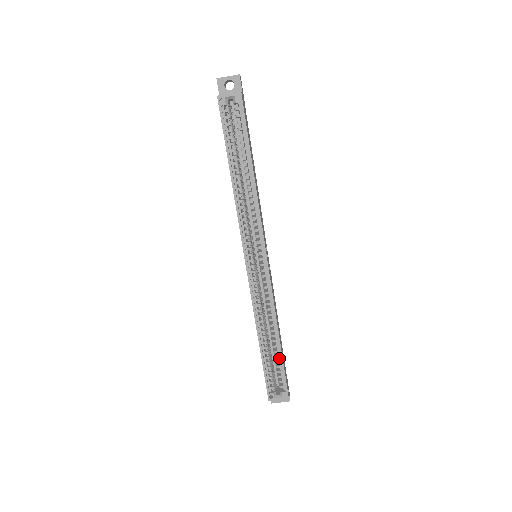
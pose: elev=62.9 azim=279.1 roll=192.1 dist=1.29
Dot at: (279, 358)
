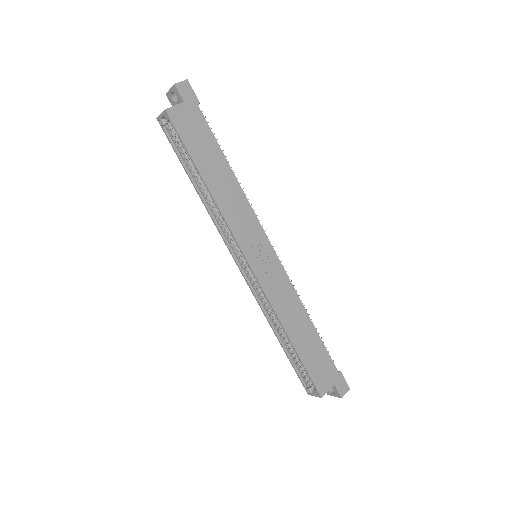
Dot at: (300, 357)
